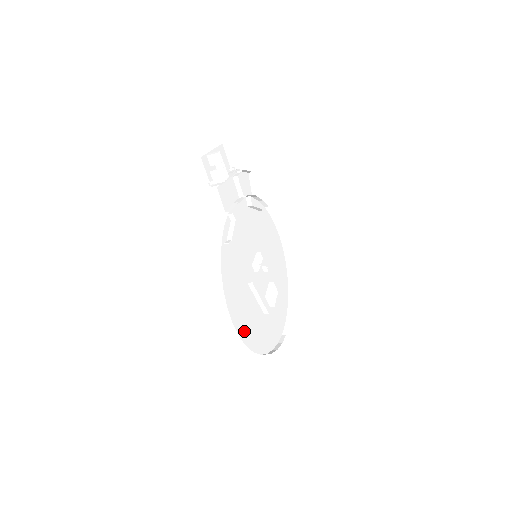
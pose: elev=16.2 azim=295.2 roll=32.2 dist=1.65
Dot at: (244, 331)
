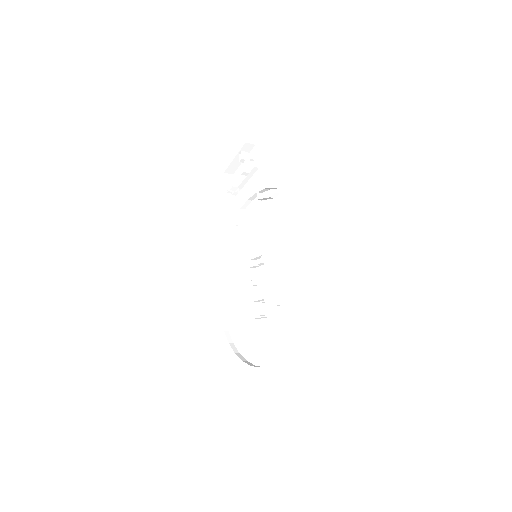
Dot at: occluded
